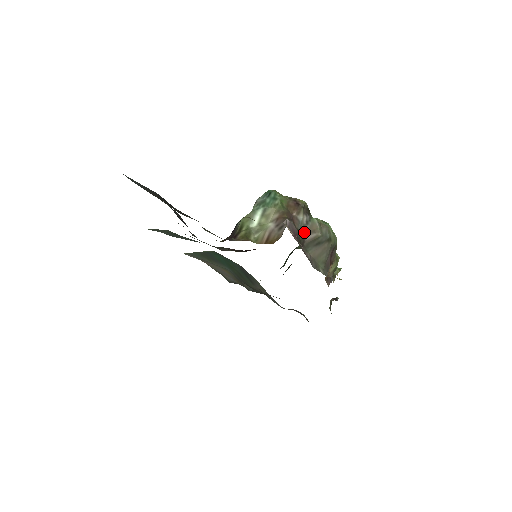
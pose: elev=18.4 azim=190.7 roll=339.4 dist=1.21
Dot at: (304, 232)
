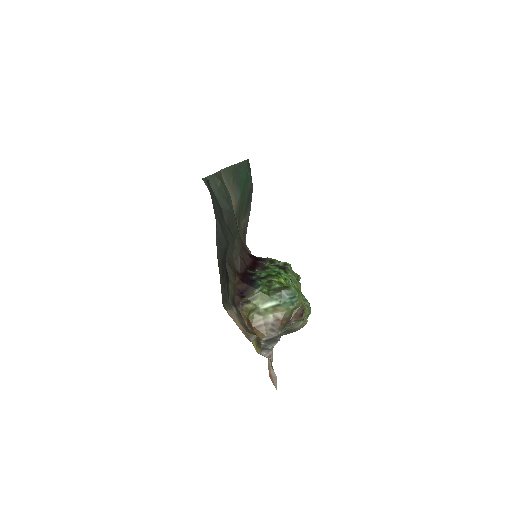
Dot at: (285, 330)
